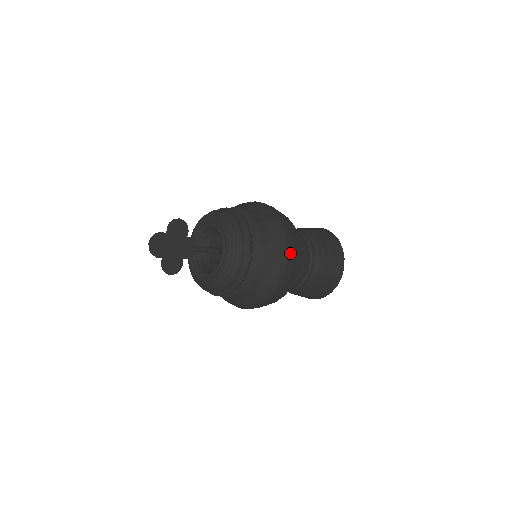
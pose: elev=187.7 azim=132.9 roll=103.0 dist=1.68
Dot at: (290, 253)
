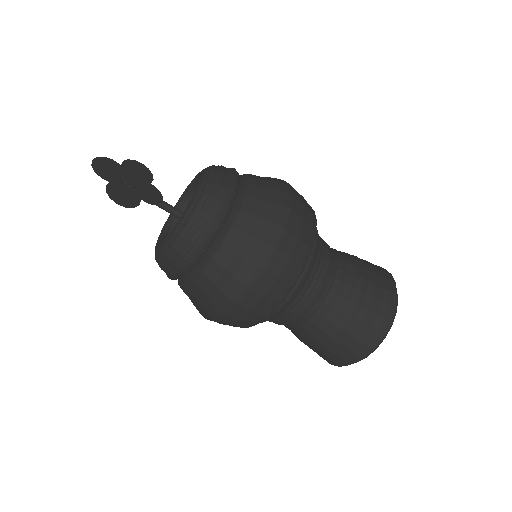
Dot at: (296, 194)
